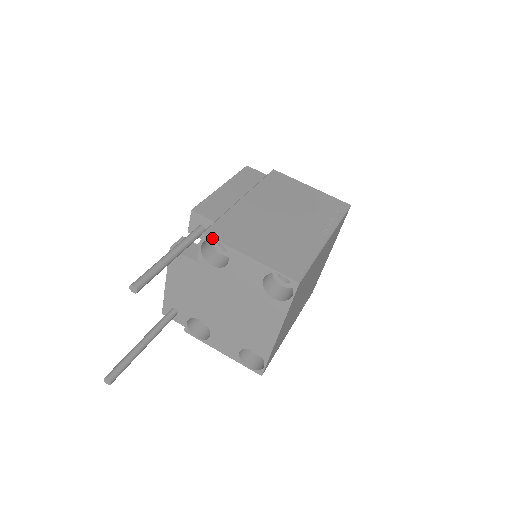
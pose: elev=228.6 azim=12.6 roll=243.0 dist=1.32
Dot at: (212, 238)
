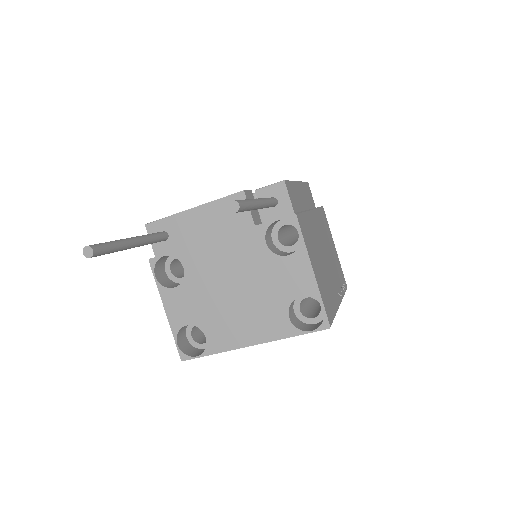
Dot at: (299, 226)
